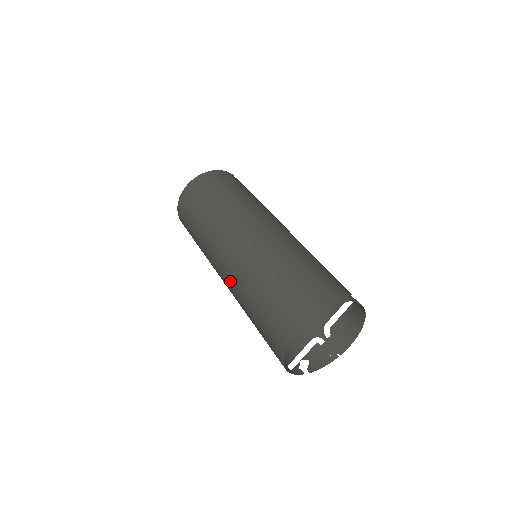
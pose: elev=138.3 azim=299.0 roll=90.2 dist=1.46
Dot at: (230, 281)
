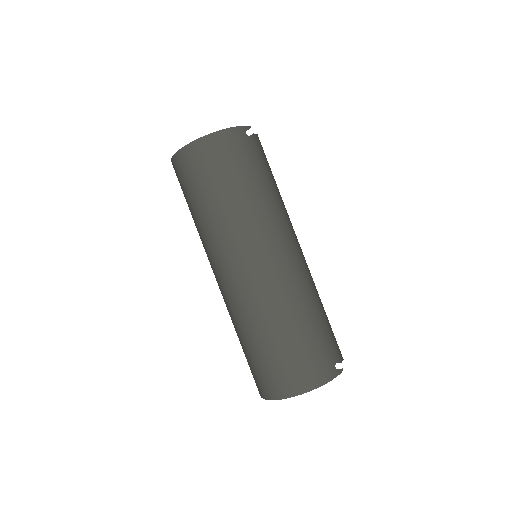
Dot at: occluded
